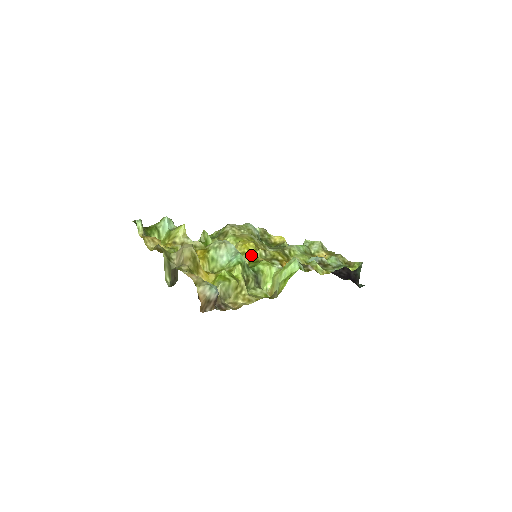
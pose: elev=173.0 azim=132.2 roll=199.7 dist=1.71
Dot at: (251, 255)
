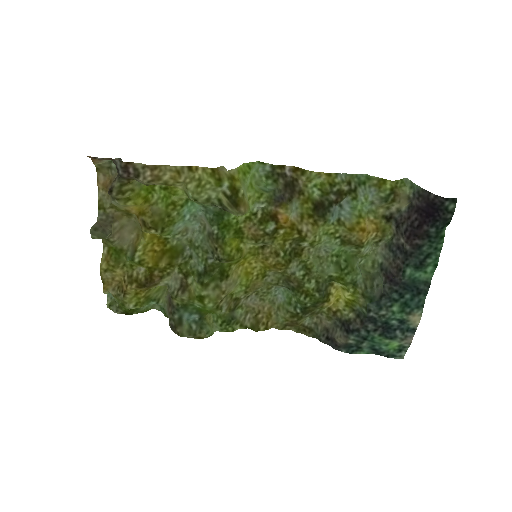
Dot at: (244, 252)
